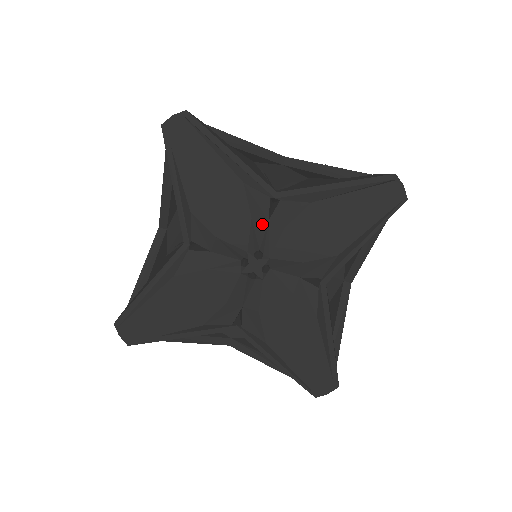
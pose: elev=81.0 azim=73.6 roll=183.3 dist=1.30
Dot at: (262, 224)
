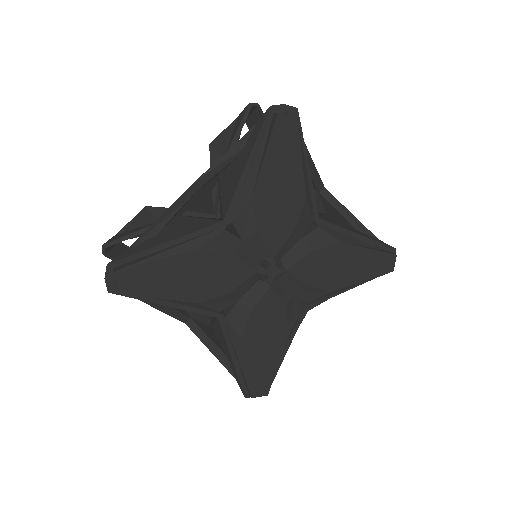
Dot at: (296, 239)
